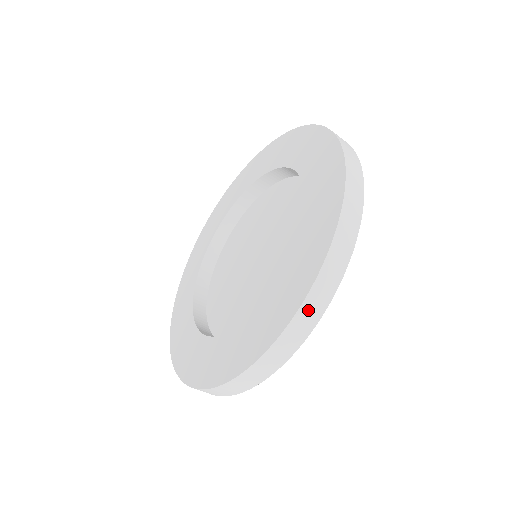
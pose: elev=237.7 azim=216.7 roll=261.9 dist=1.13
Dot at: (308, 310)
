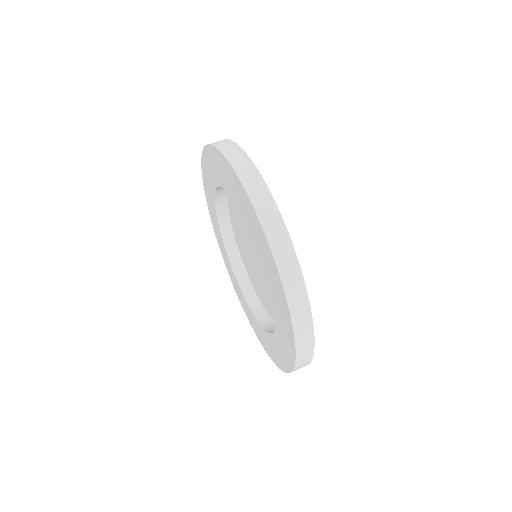
Dot at: occluded
